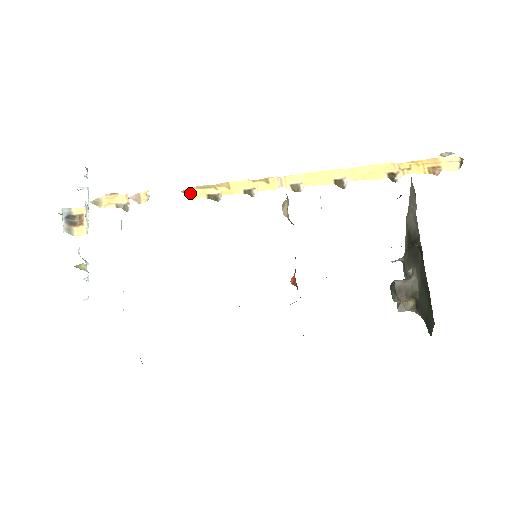
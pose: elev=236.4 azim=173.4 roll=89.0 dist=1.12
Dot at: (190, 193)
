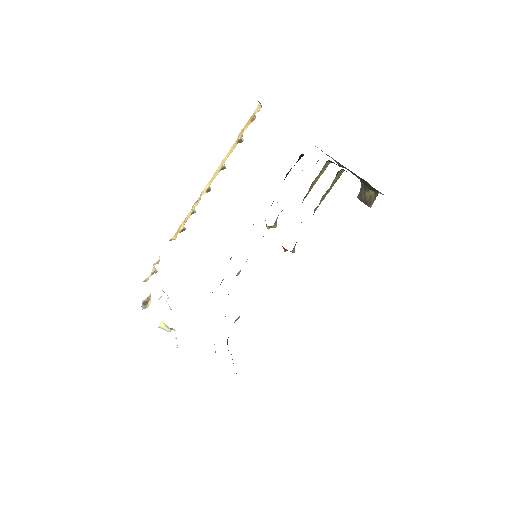
Dot at: (173, 239)
